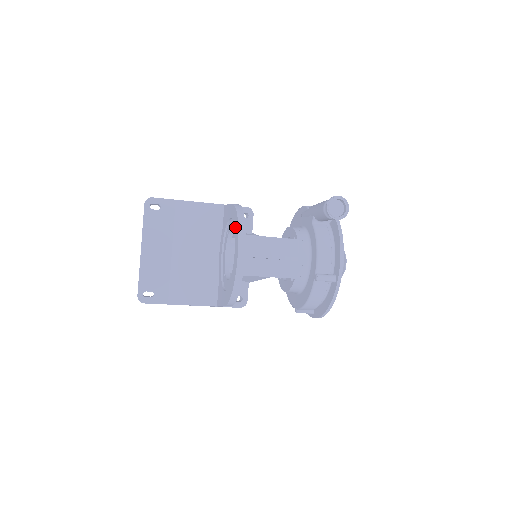
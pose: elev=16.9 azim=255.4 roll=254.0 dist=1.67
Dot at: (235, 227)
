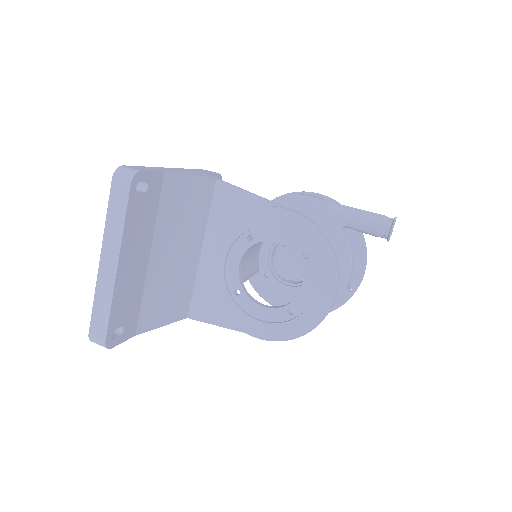
Dot at: (319, 255)
